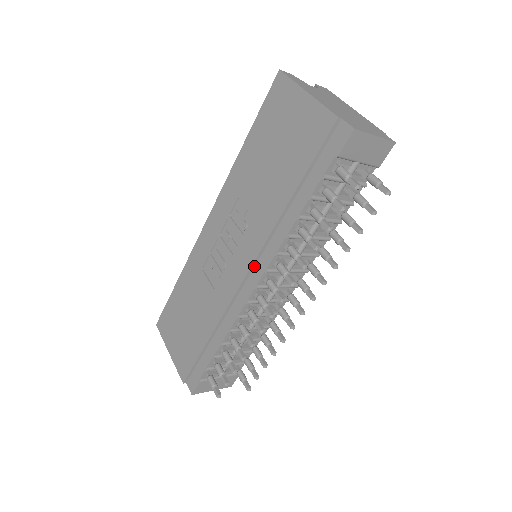
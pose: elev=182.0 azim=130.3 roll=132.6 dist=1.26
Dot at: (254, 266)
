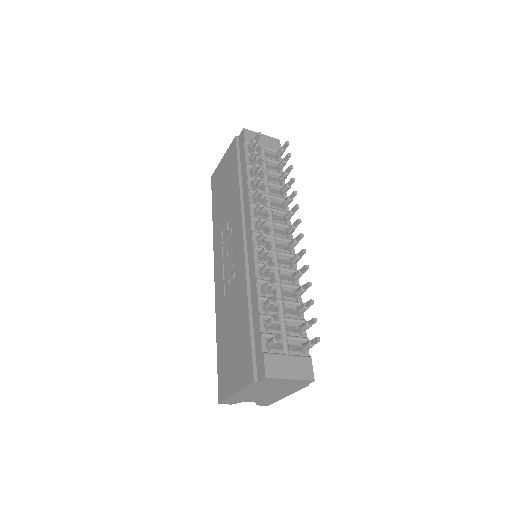
Dot at: (245, 230)
